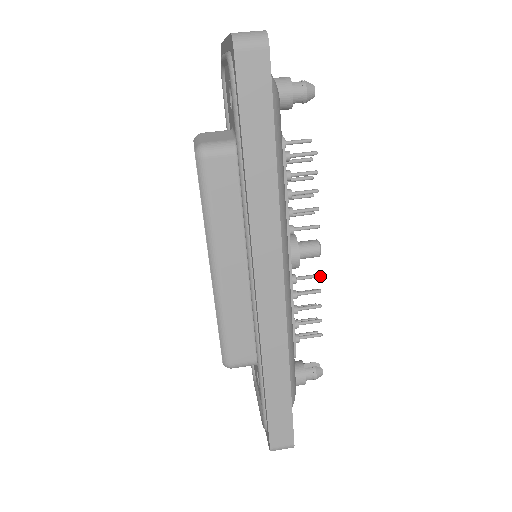
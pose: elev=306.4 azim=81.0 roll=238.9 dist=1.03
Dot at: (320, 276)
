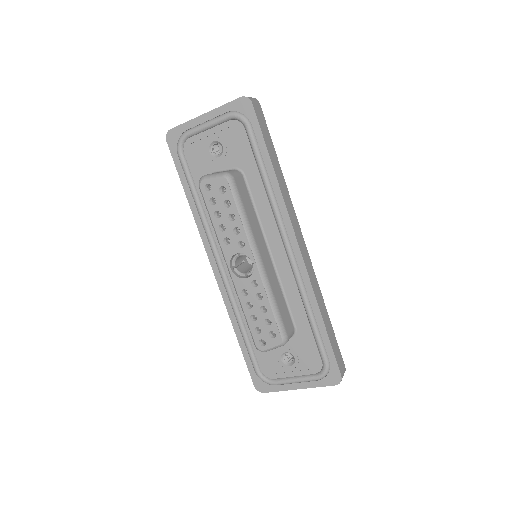
Dot at: occluded
